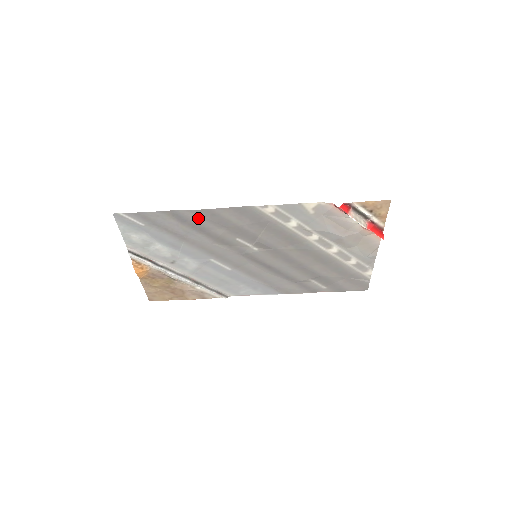
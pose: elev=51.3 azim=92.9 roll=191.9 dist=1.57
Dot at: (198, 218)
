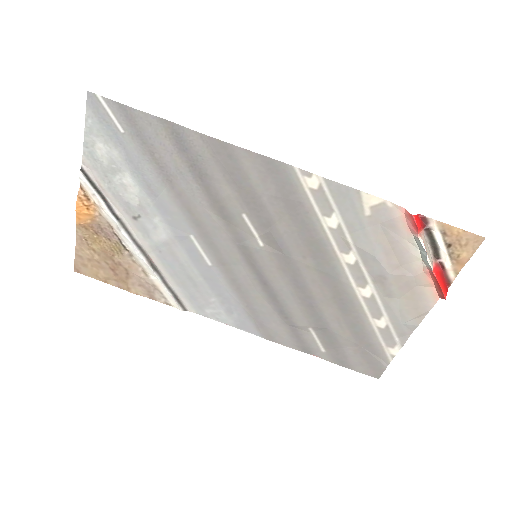
Dot at: (206, 153)
